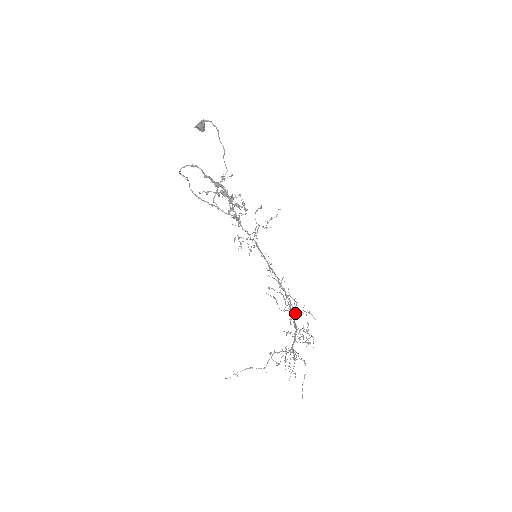
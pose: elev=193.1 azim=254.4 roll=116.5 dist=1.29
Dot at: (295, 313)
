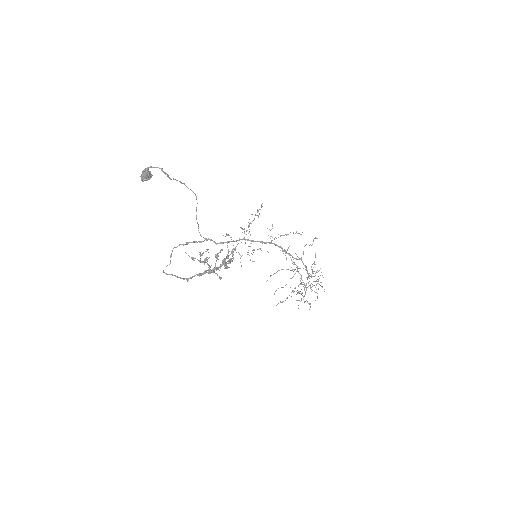
Dot at: (302, 284)
